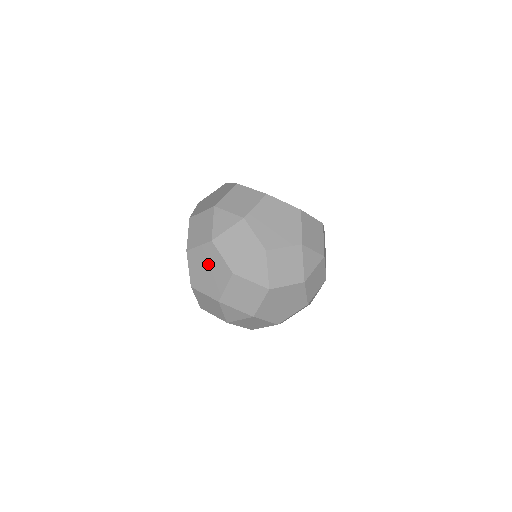
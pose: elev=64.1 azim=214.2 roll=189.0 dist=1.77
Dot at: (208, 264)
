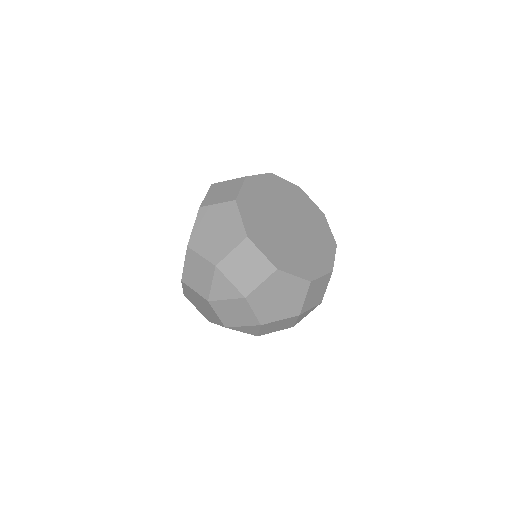
Dot at: (202, 304)
